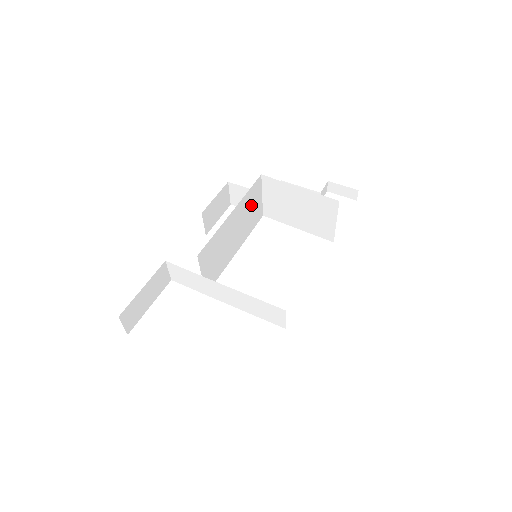
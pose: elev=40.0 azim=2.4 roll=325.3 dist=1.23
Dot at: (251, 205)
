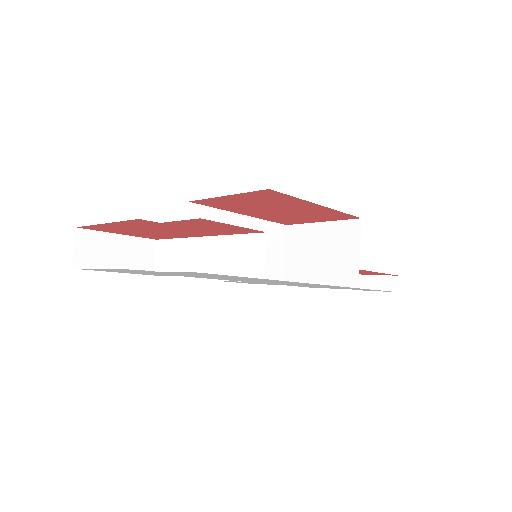
Dot at: (269, 245)
